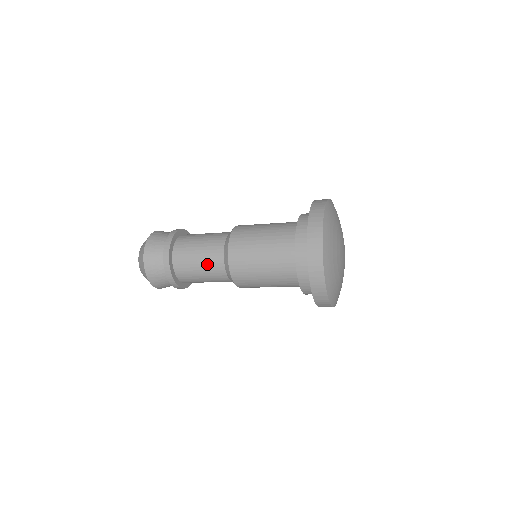
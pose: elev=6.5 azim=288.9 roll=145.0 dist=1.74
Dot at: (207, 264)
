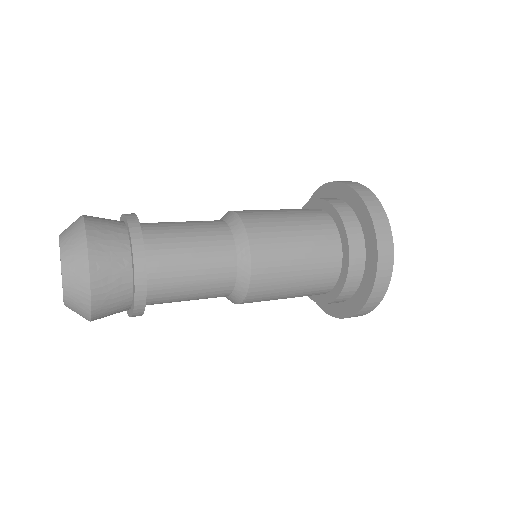
Dot at: (209, 269)
